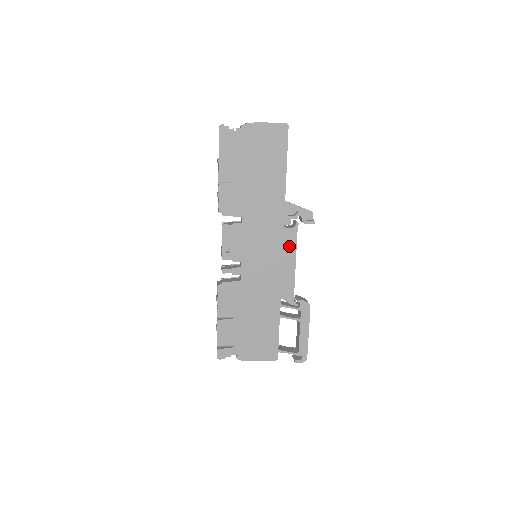
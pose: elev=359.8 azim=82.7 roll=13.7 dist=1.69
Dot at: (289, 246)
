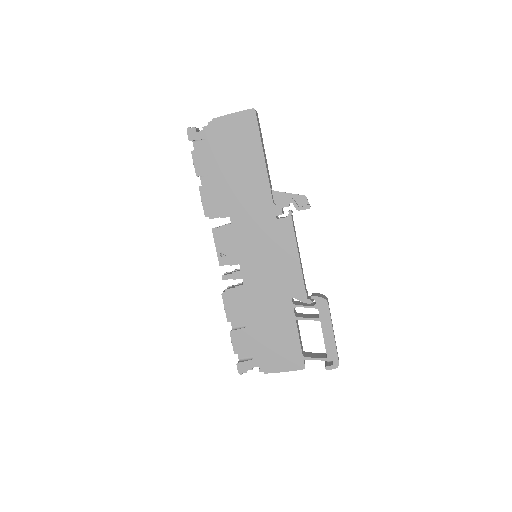
Dot at: (287, 238)
